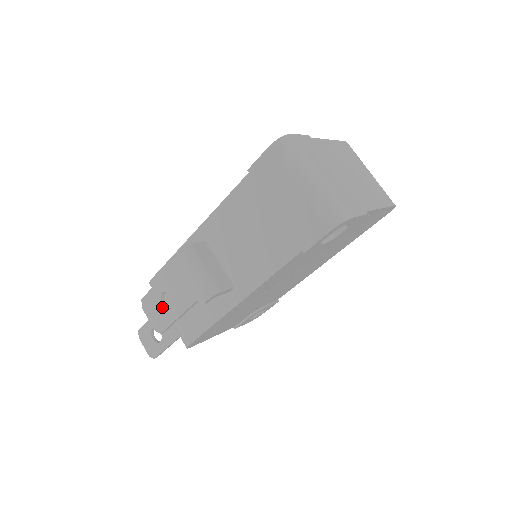
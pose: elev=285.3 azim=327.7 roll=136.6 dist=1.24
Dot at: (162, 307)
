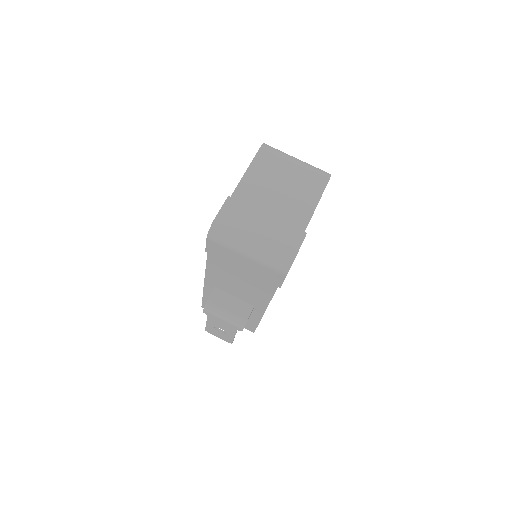
Dot at: (220, 333)
